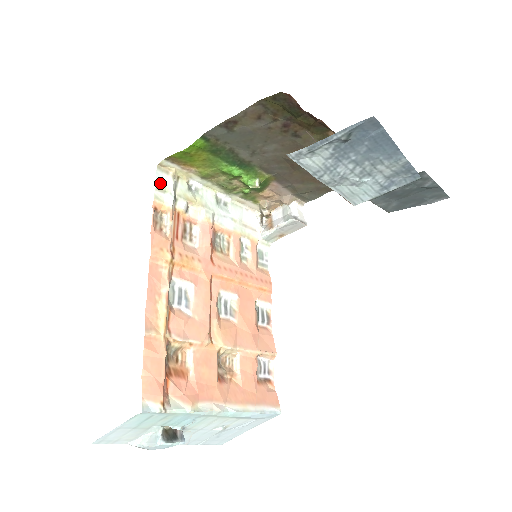
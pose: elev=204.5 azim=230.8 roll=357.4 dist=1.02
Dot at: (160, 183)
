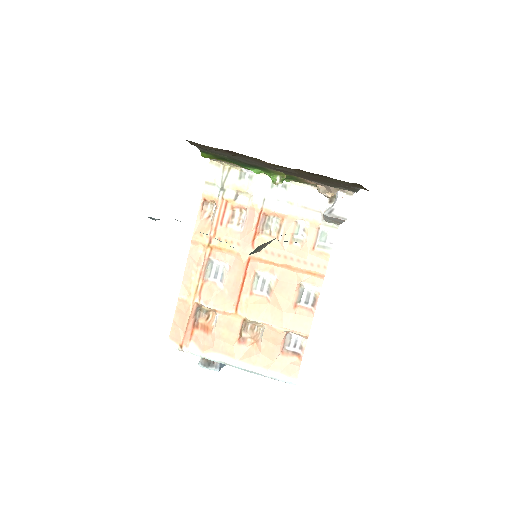
Dot at: (210, 177)
